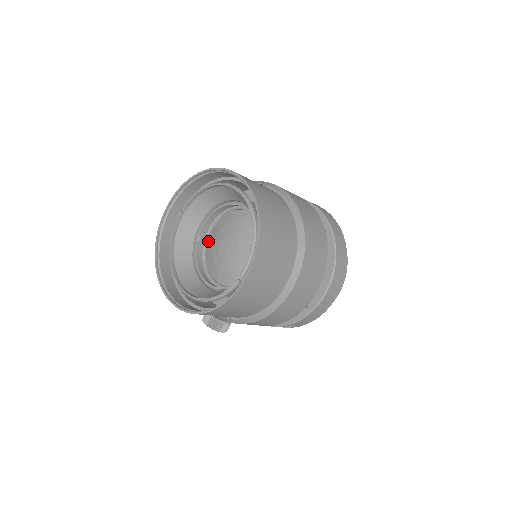
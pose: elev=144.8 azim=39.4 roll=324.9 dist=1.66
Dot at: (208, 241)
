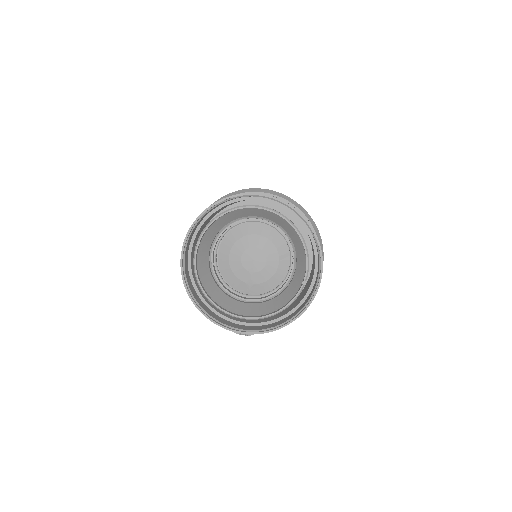
Dot at: (219, 262)
